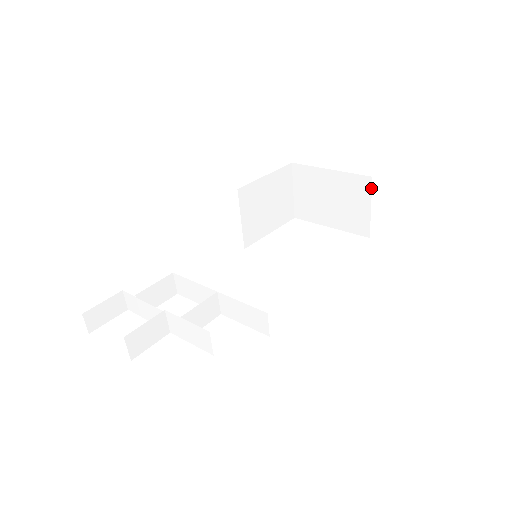
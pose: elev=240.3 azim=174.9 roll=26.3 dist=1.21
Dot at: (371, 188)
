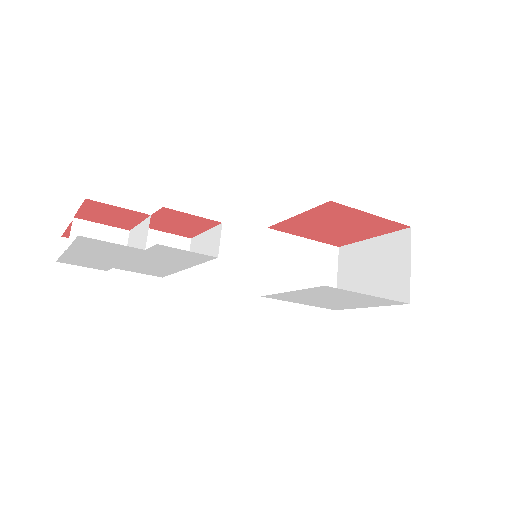
Dot at: (410, 240)
